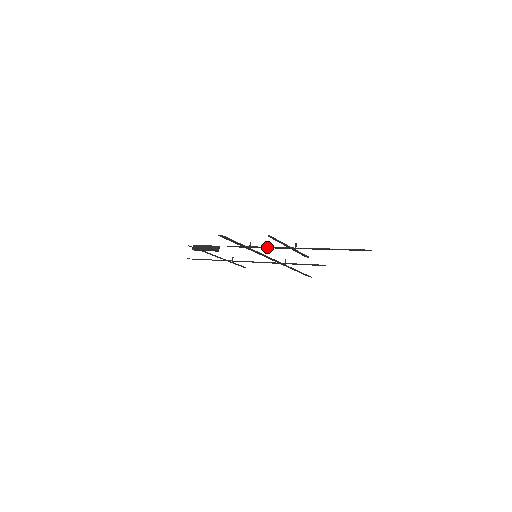
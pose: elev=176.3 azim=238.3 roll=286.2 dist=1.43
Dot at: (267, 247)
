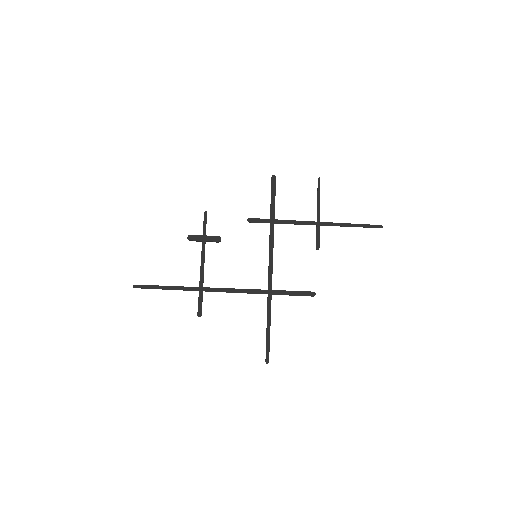
Dot at: (291, 221)
